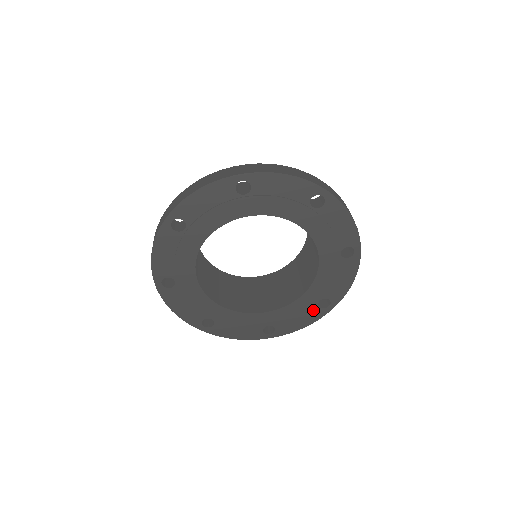
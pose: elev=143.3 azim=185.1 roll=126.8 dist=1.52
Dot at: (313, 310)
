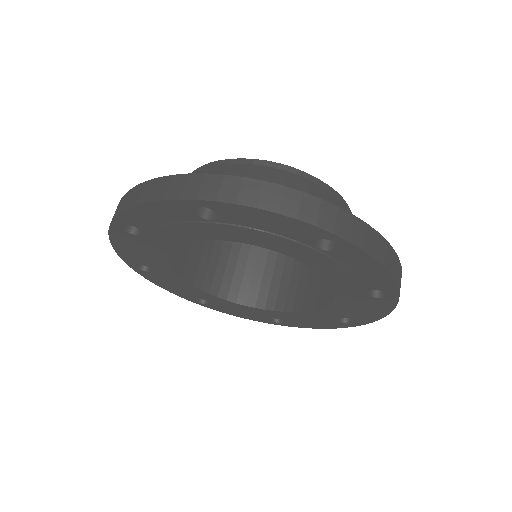
Dot at: (373, 301)
